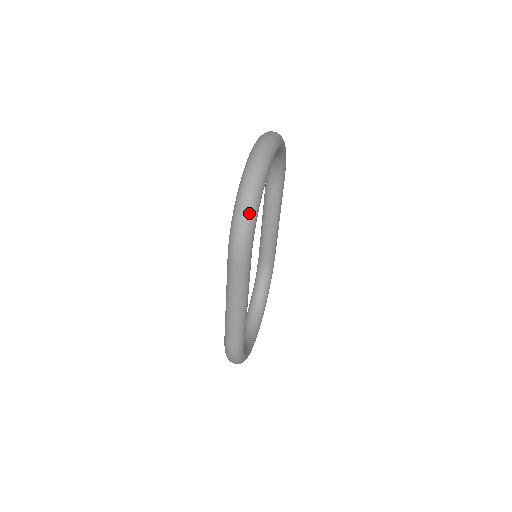
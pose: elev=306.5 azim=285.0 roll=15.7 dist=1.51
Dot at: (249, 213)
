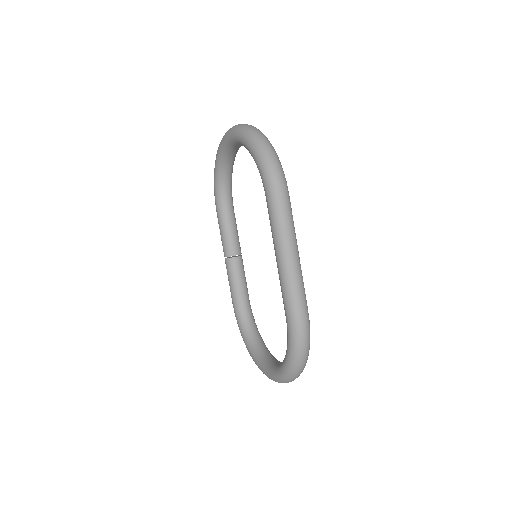
Dot at: (272, 148)
